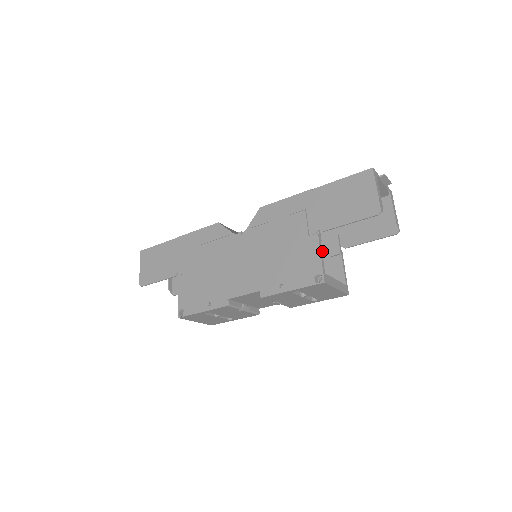
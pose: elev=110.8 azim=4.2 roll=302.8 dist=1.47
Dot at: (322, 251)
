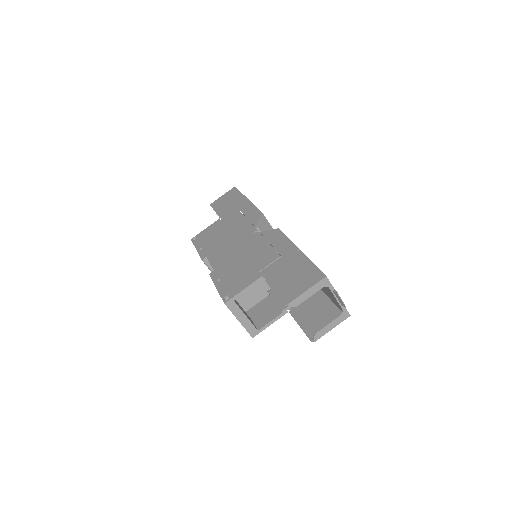
Dot at: occluded
